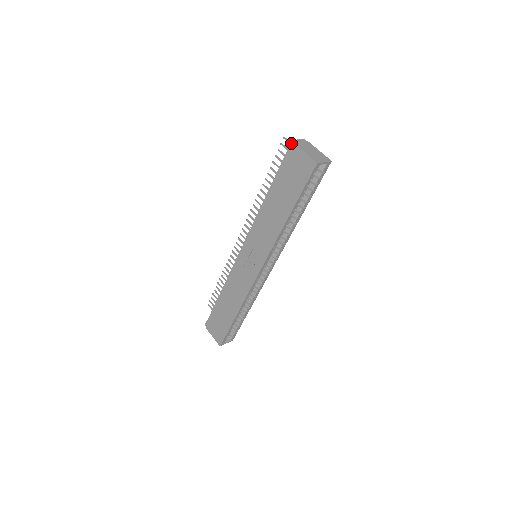
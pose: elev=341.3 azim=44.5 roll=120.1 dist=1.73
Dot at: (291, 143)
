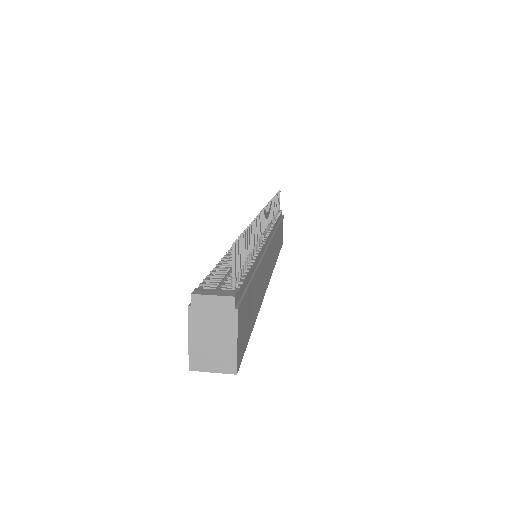
Dot at: (192, 295)
